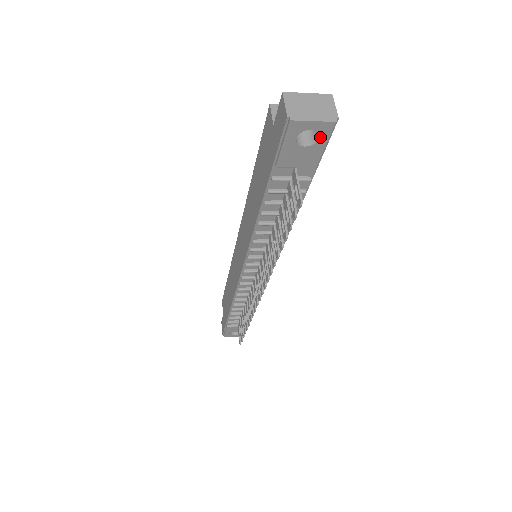
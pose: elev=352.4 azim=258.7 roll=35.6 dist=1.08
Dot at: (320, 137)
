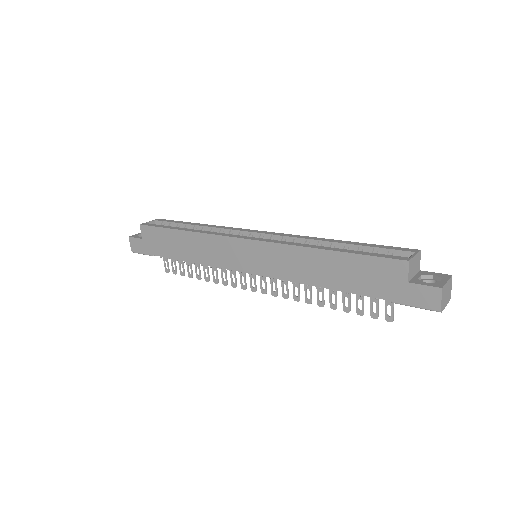
Dot at: occluded
